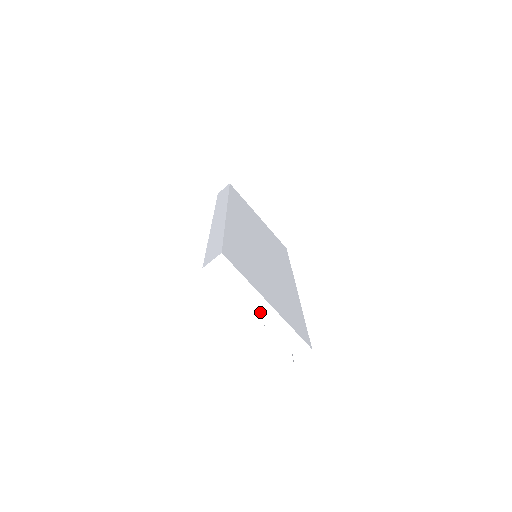
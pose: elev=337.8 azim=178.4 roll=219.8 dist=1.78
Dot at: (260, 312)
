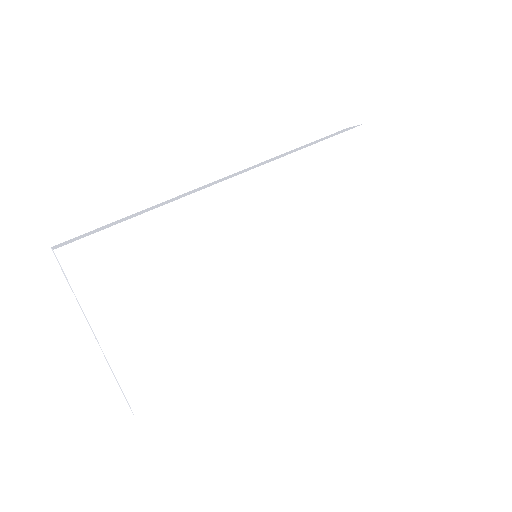
Dot at: occluded
